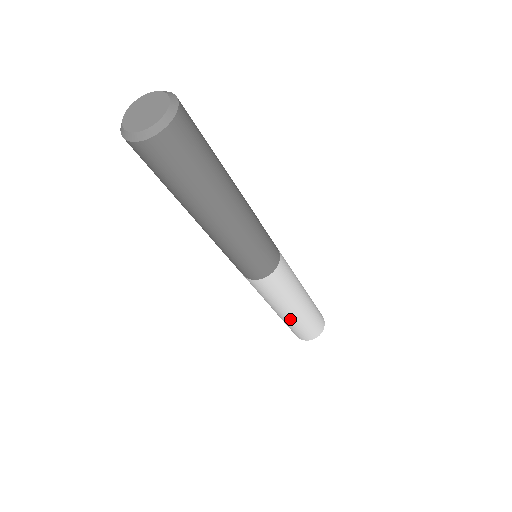
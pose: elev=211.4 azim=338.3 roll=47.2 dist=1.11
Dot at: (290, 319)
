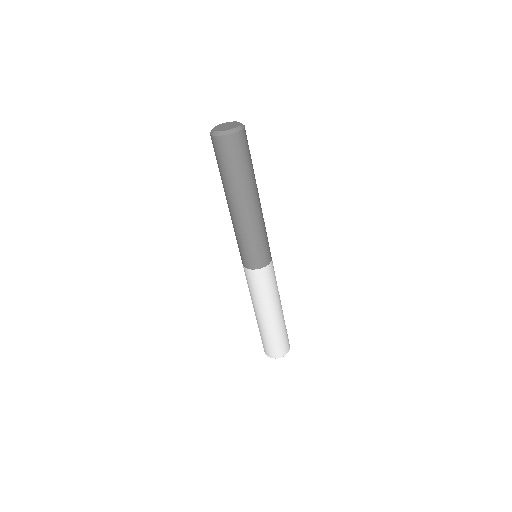
Dot at: (280, 320)
